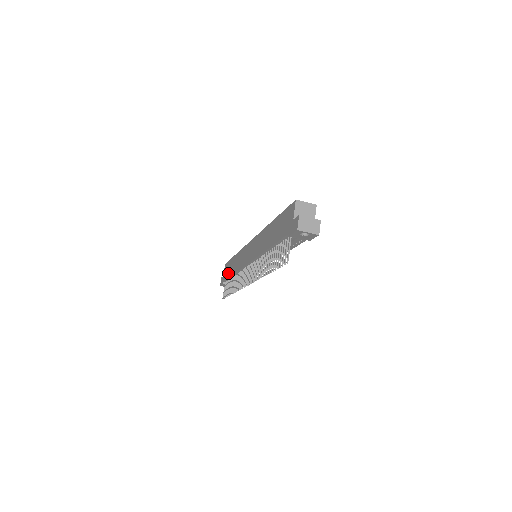
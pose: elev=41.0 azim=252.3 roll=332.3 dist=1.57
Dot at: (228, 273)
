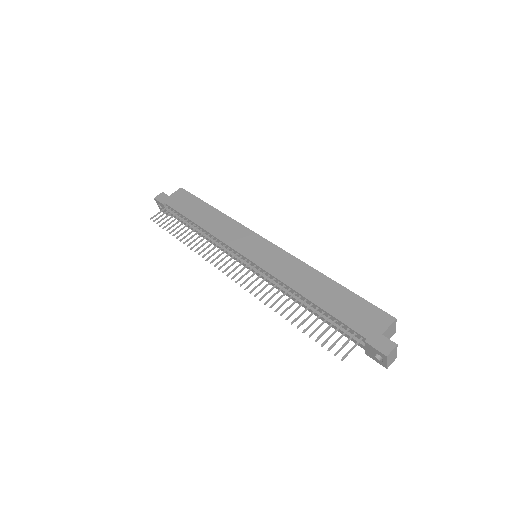
Dot at: (186, 209)
